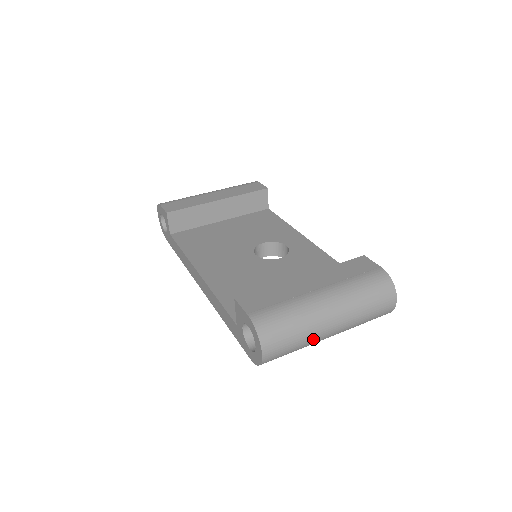
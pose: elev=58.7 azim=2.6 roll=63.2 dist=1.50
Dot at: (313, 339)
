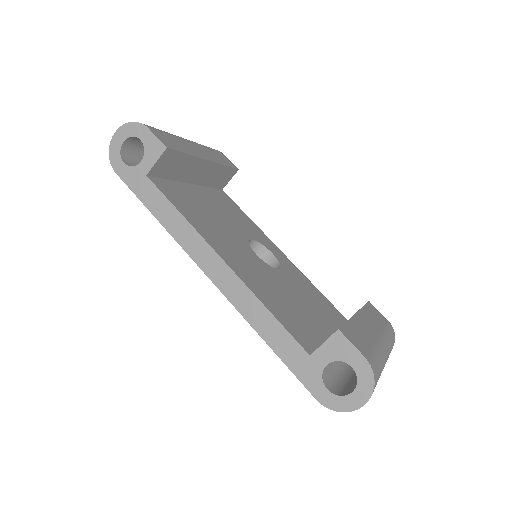
Dot at: occluded
